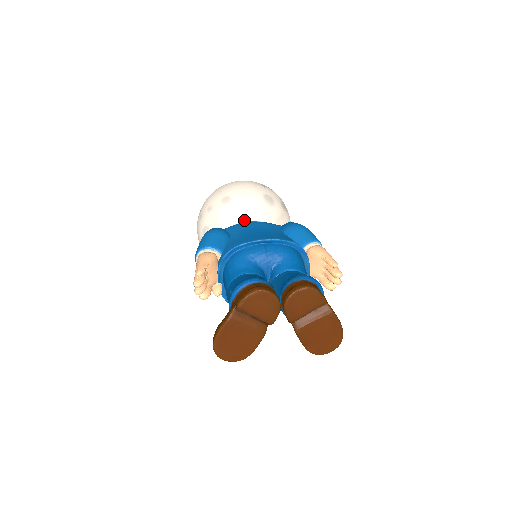
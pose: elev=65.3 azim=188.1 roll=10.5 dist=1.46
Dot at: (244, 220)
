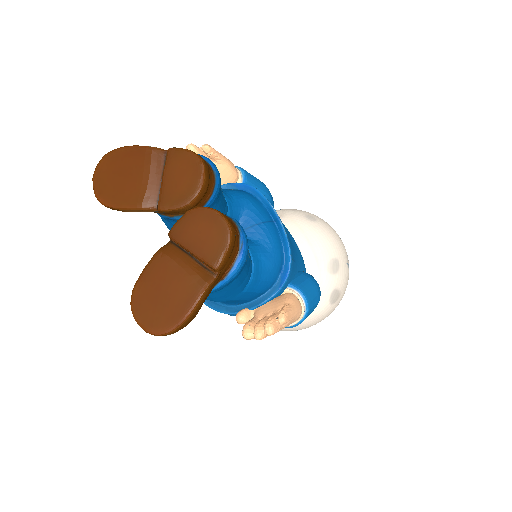
Dot at: (296, 238)
